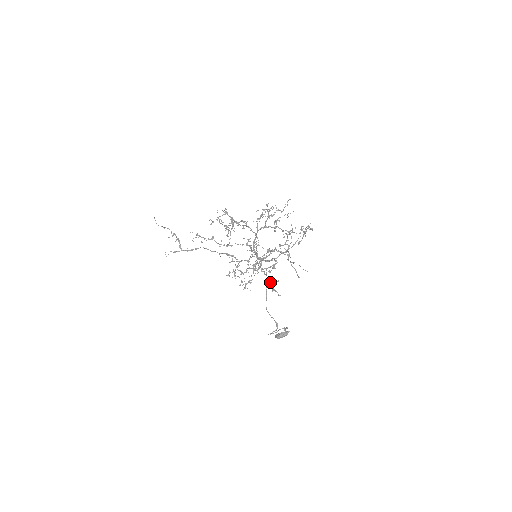
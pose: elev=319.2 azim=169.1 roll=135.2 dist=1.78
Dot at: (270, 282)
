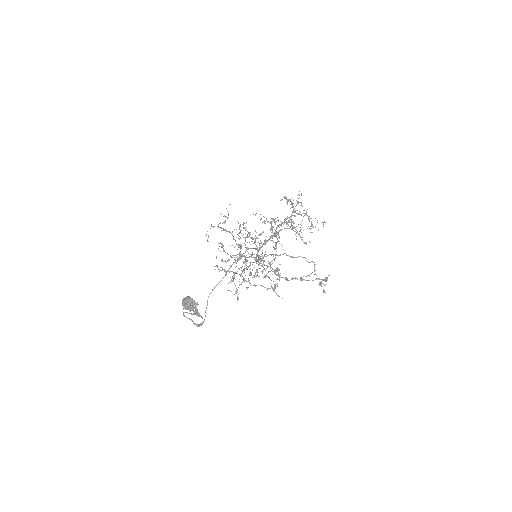
Dot at: occluded
